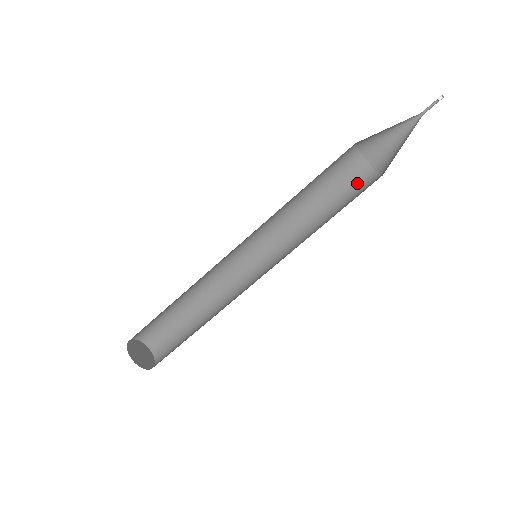
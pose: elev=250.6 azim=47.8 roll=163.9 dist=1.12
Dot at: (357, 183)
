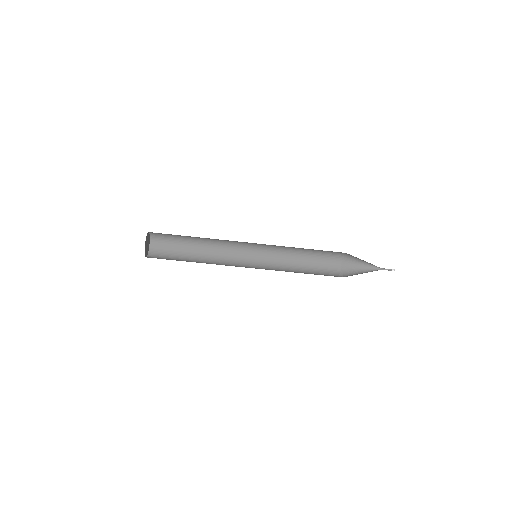
Dot at: (330, 256)
